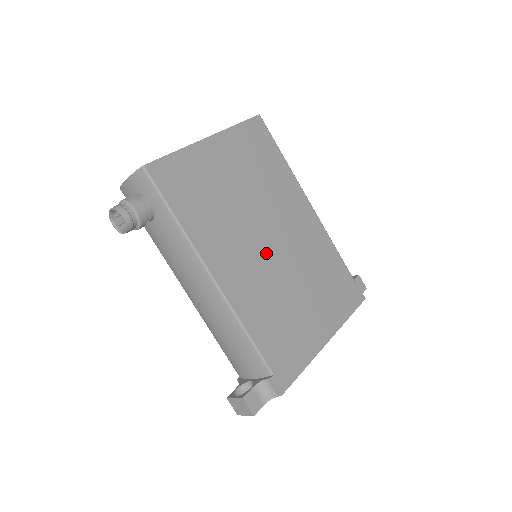
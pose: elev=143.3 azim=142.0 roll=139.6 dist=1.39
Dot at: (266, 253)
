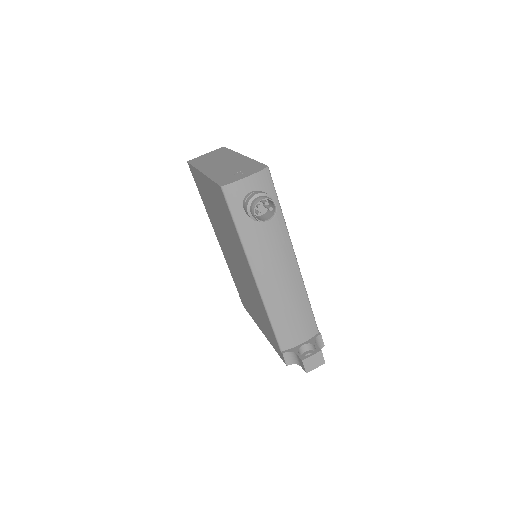
Dot at: occluded
